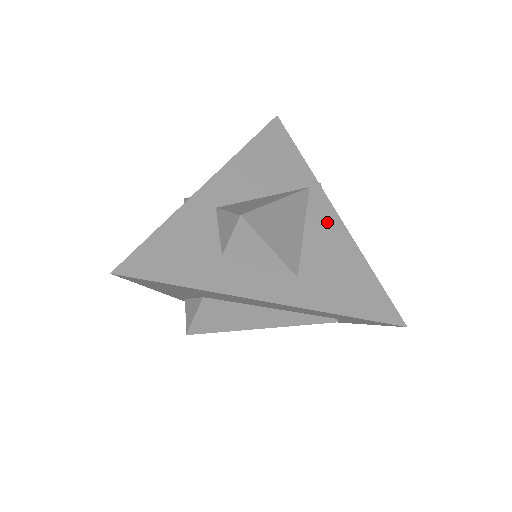
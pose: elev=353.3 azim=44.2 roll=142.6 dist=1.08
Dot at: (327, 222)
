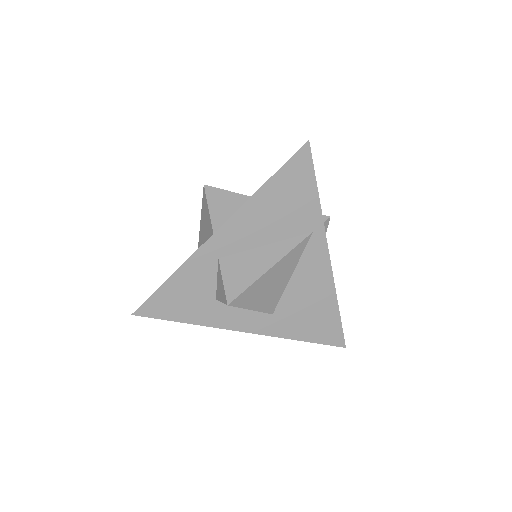
Dot at: (316, 267)
